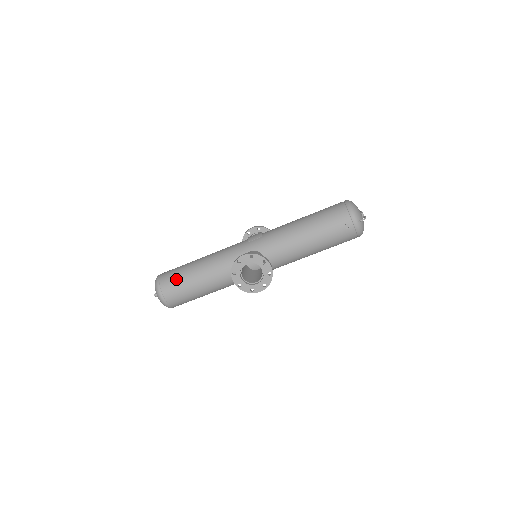
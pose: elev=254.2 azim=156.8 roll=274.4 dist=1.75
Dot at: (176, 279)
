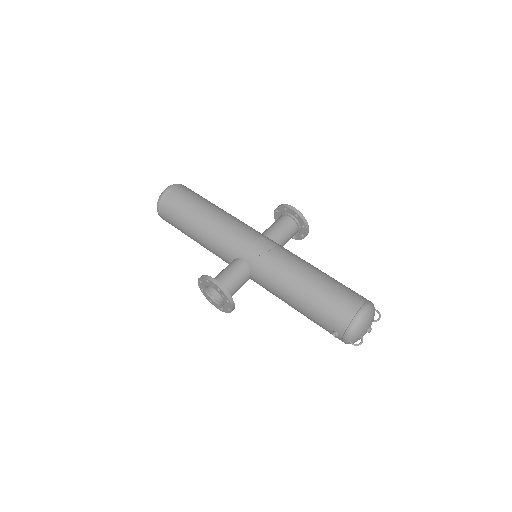
Dot at: (175, 212)
